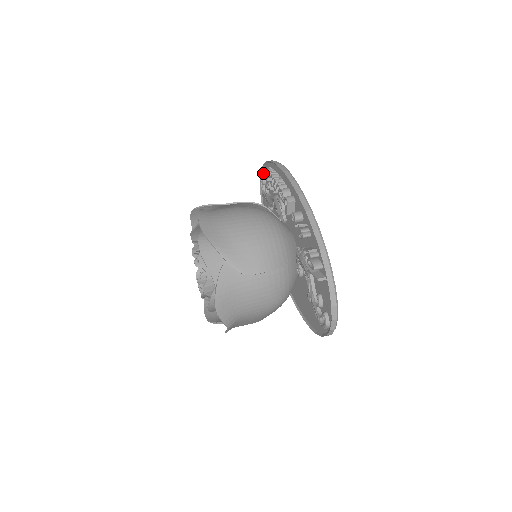
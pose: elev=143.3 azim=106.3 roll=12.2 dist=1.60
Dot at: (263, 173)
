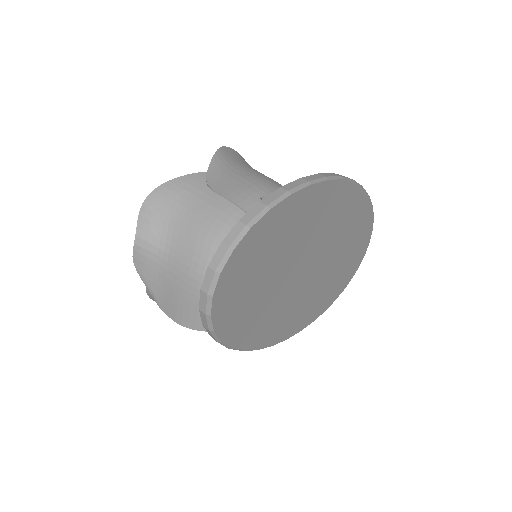
Dot at: occluded
